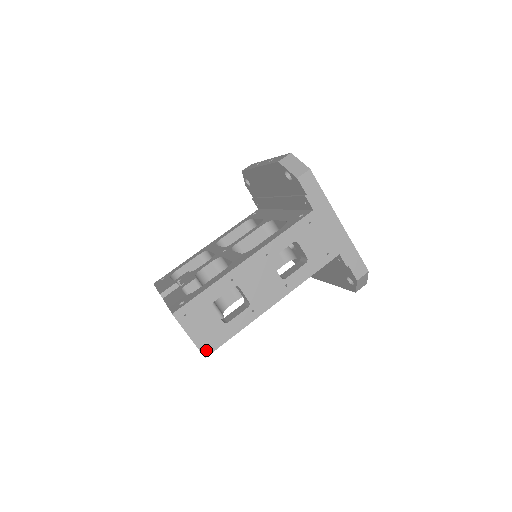
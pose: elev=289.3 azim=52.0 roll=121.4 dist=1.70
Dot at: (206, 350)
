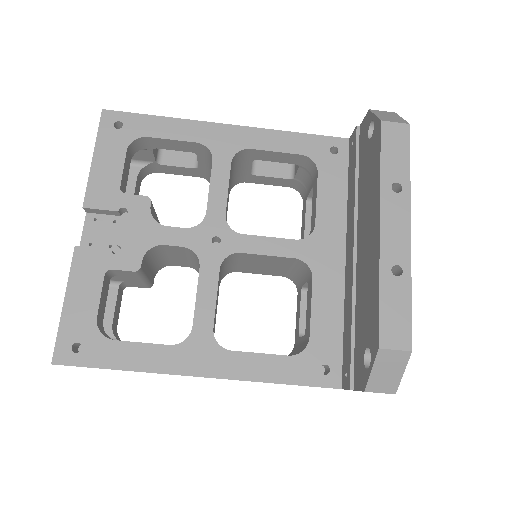
Dot at: occluded
